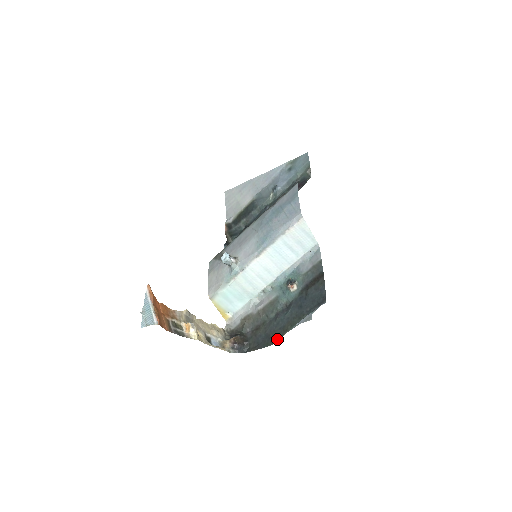
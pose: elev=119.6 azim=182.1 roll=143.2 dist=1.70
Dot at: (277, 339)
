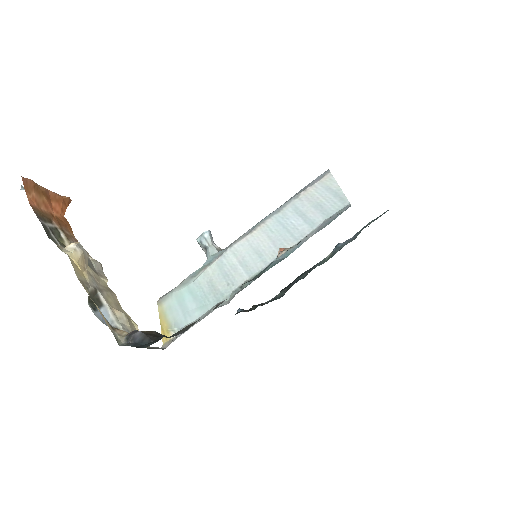
Dot at: occluded
